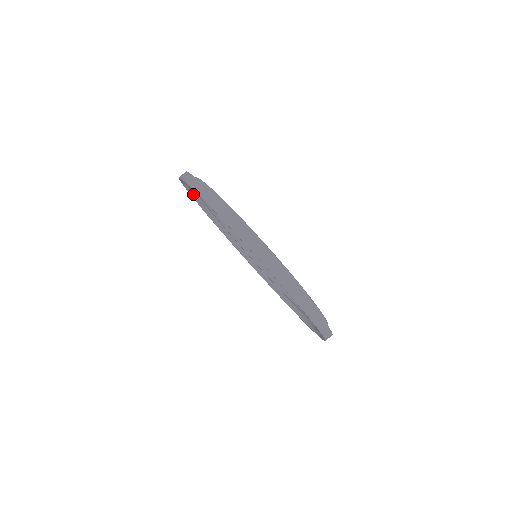
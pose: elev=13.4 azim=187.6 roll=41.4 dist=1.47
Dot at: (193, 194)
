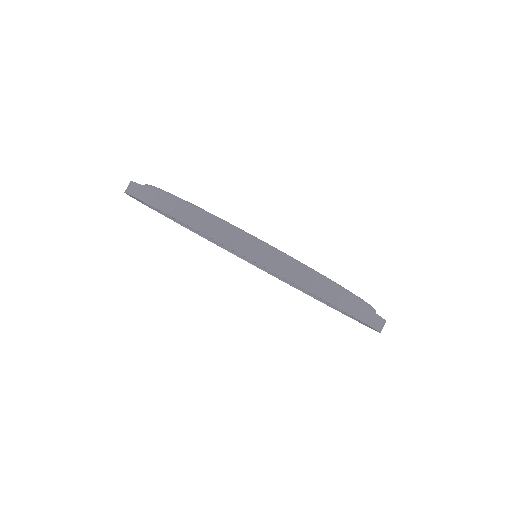
Dot at: occluded
